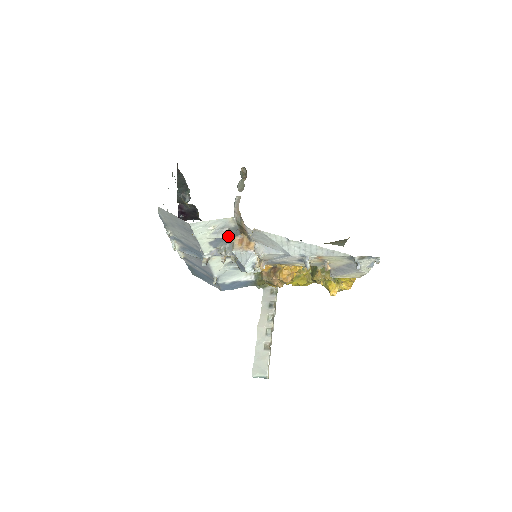
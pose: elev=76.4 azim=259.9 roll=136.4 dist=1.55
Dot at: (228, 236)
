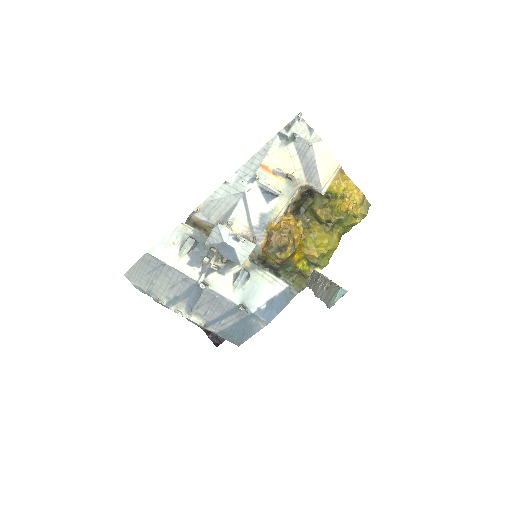
Dot at: (191, 239)
